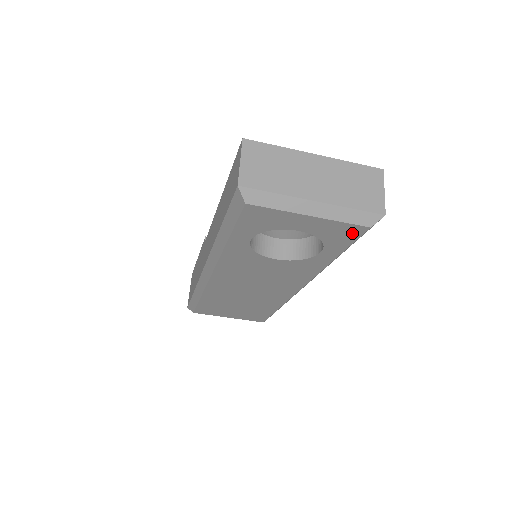
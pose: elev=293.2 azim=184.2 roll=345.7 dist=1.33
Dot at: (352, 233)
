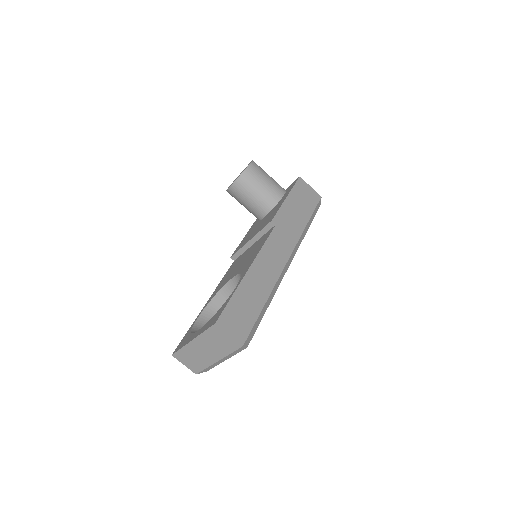
Dot at: occluded
